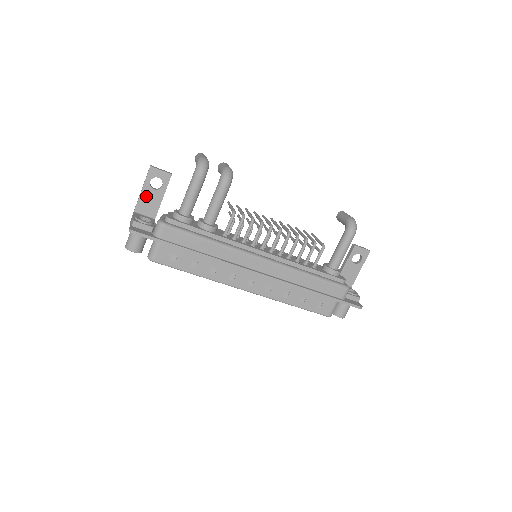
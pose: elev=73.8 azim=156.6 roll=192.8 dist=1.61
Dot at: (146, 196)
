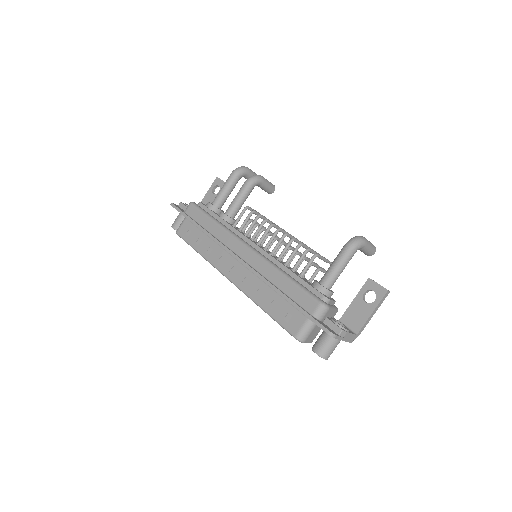
Dot at: (207, 199)
